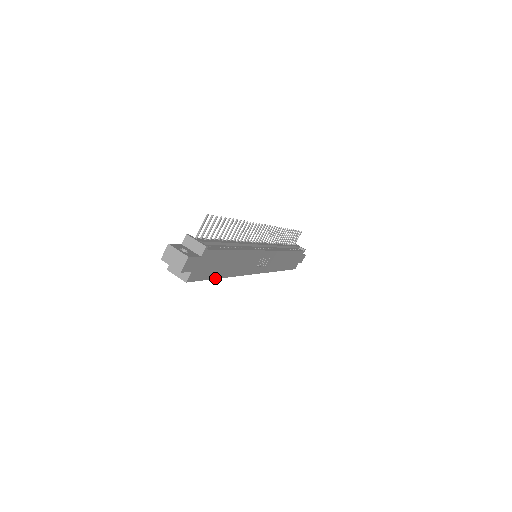
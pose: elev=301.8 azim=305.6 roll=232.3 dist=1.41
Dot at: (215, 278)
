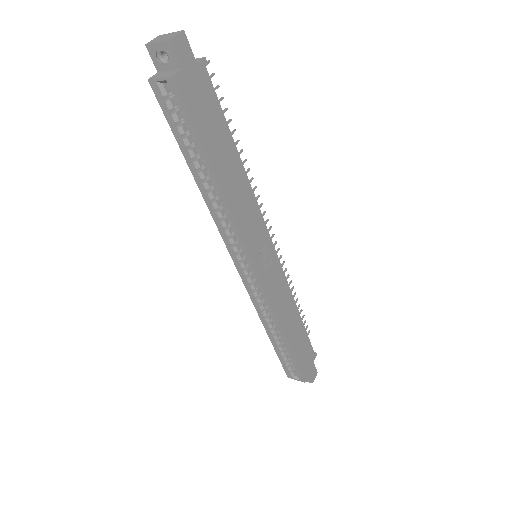
Dot at: (207, 155)
